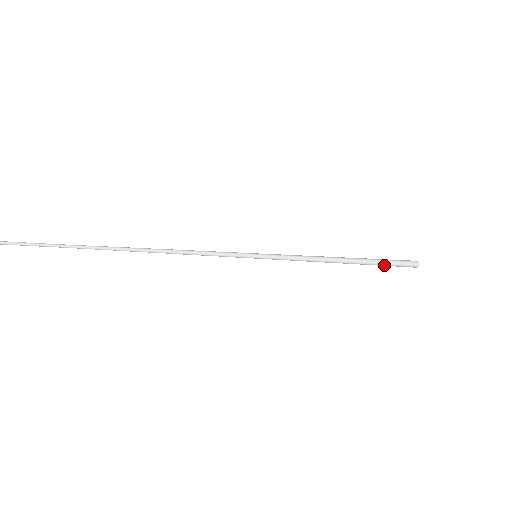
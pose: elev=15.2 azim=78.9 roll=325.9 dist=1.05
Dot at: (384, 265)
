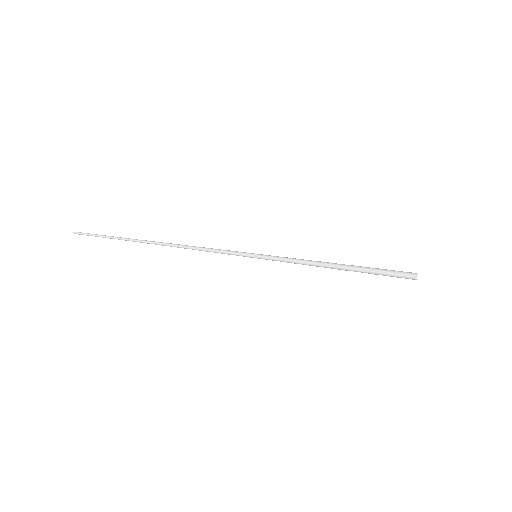
Dot at: (378, 273)
